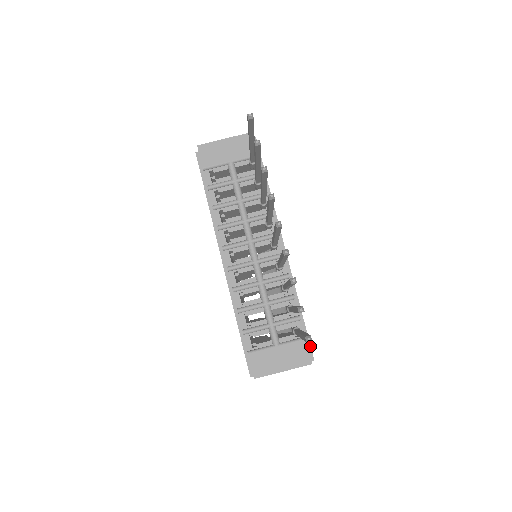
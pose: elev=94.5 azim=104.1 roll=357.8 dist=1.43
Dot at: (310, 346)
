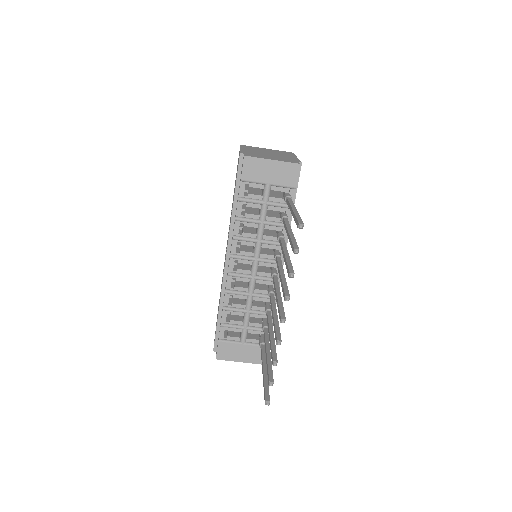
Dot at: occluded
